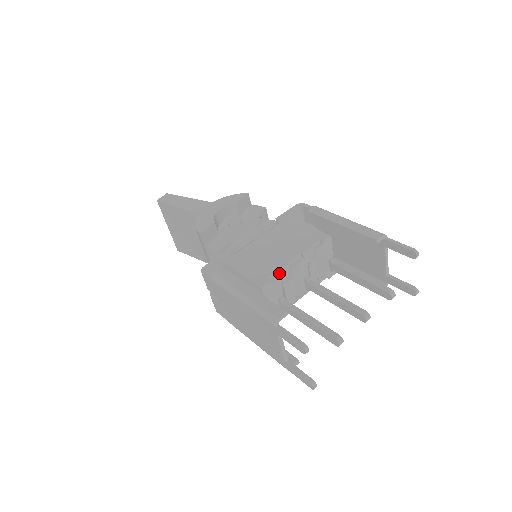
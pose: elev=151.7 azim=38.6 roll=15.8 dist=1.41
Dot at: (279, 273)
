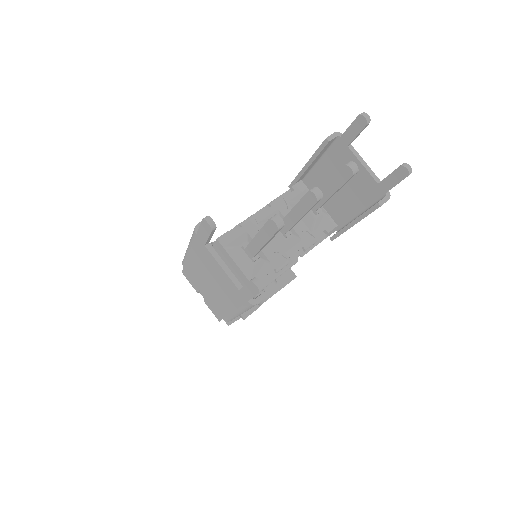
Dot at: (240, 225)
